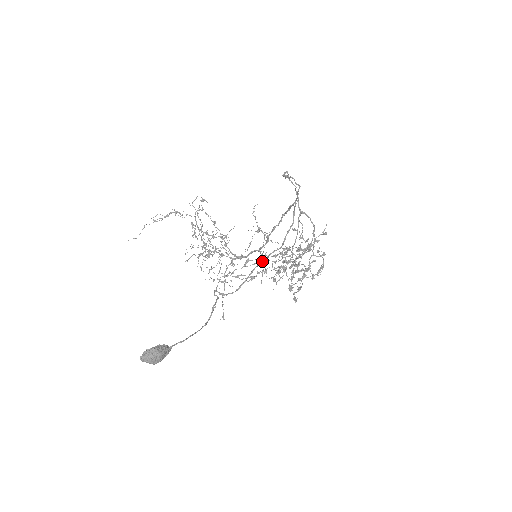
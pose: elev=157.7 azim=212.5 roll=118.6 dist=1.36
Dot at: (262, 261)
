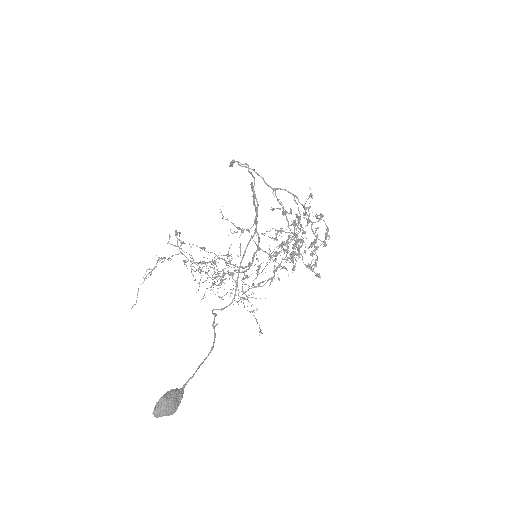
Dot at: (243, 255)
